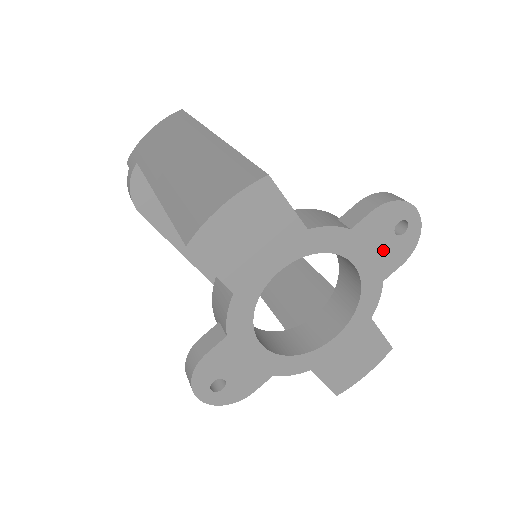
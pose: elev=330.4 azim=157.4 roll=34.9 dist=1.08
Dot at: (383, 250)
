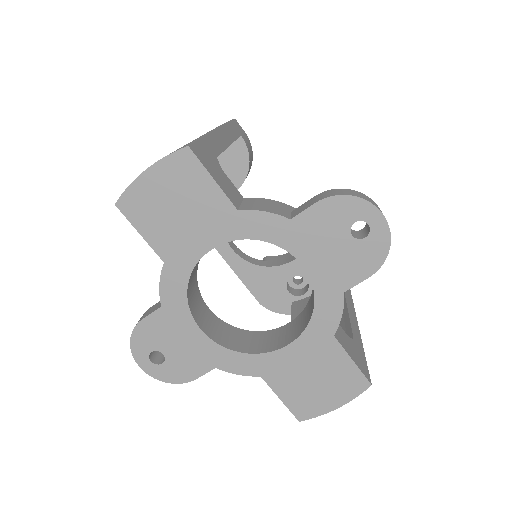
Dot at: (338, 253)
